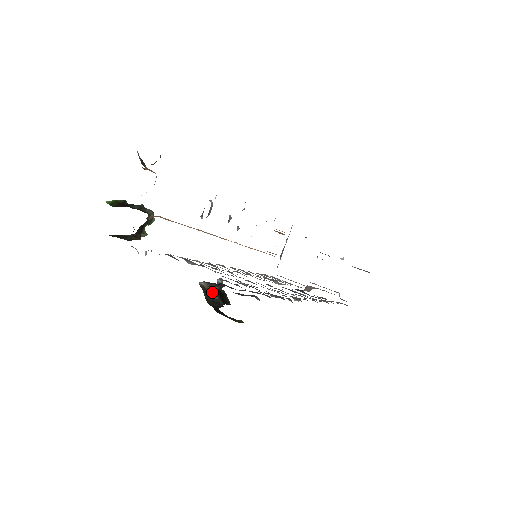
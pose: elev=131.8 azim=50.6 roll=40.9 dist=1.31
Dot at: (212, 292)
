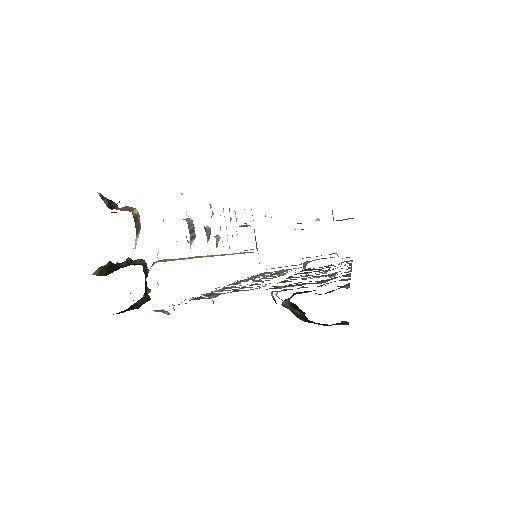
Dot at: (291, 308)
